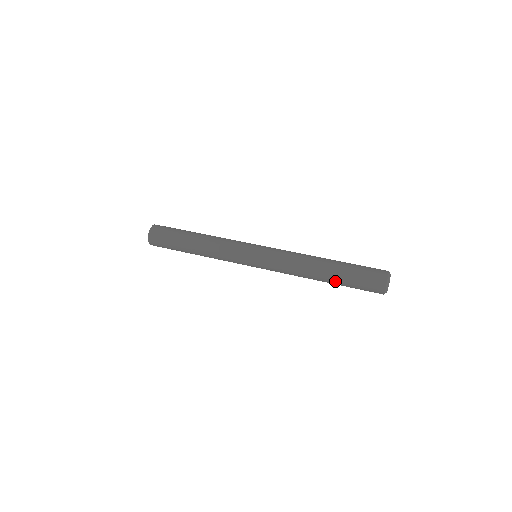
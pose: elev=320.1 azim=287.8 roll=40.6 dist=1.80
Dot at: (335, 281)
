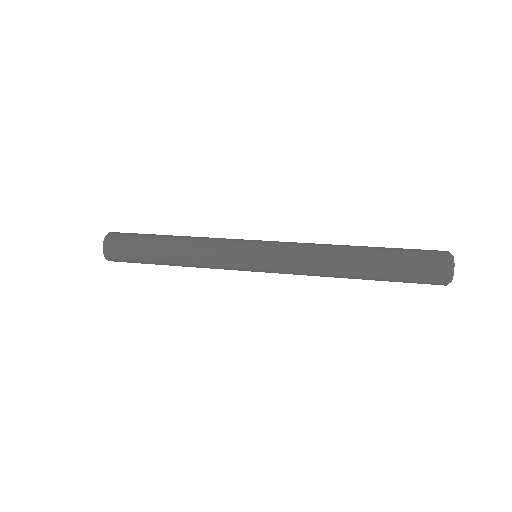
Dot at: (374, 279)
